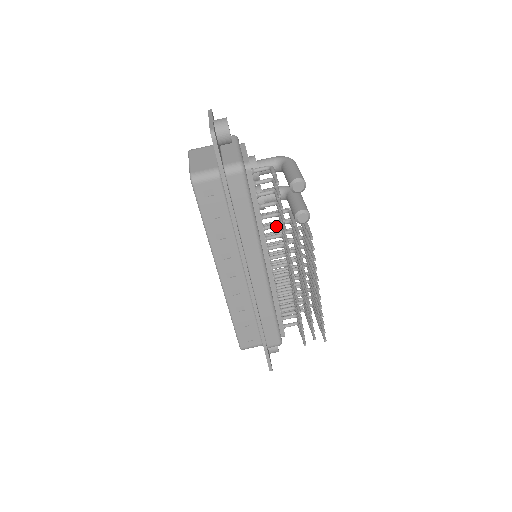
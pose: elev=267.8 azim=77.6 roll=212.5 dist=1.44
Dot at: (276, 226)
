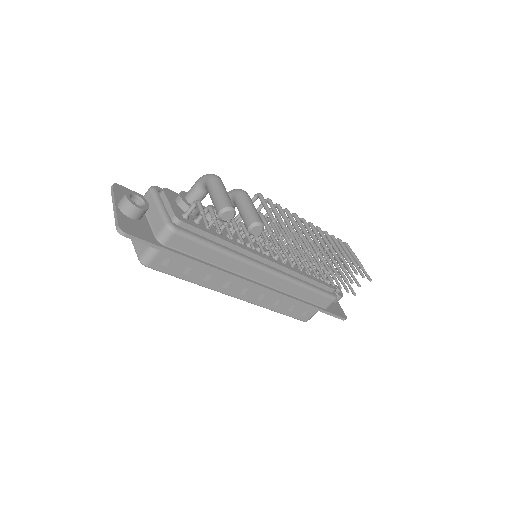
Dot at: occluded
